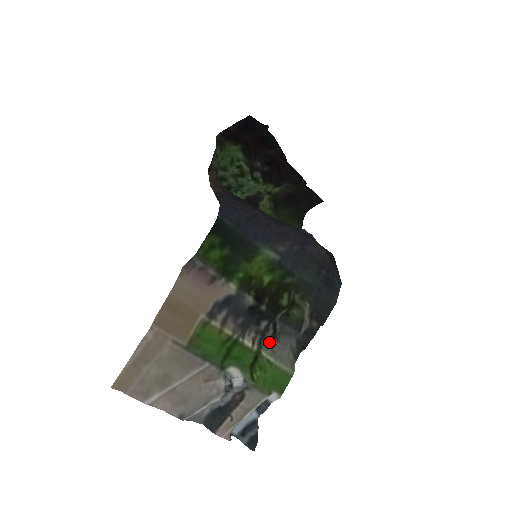
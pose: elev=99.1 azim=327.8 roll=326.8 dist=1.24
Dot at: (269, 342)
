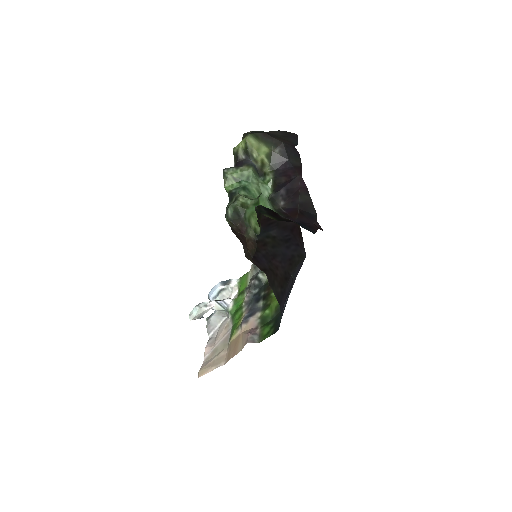
Dot at: (249, 282)
